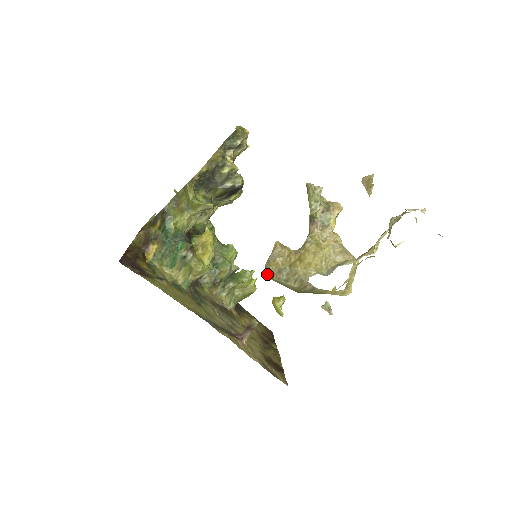
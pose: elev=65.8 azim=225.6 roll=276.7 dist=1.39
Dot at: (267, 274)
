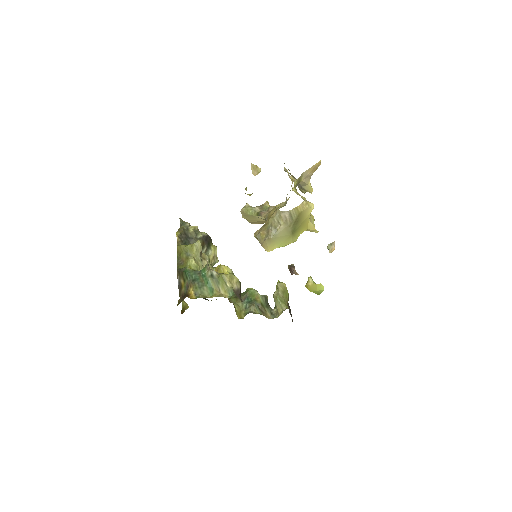
Dot at: (268, 248)
